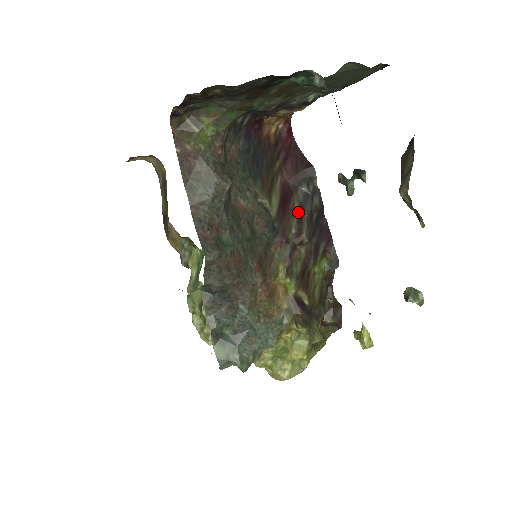
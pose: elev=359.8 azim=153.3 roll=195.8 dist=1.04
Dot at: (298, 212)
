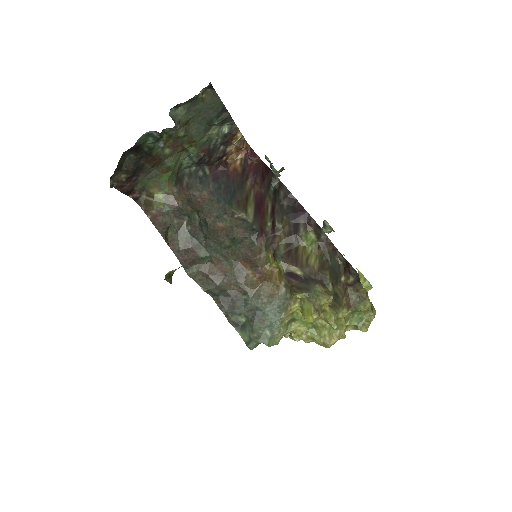
Dot at: (271, 208)
